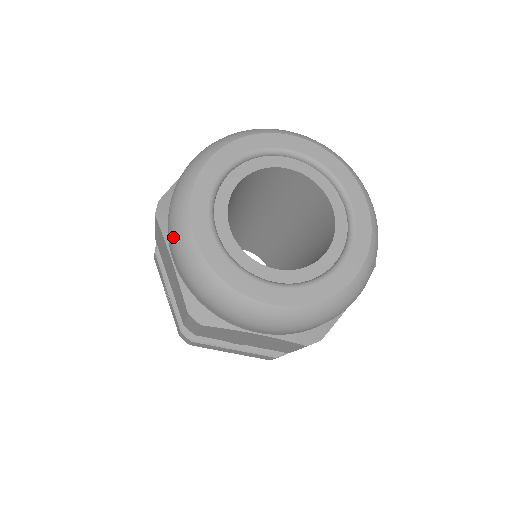
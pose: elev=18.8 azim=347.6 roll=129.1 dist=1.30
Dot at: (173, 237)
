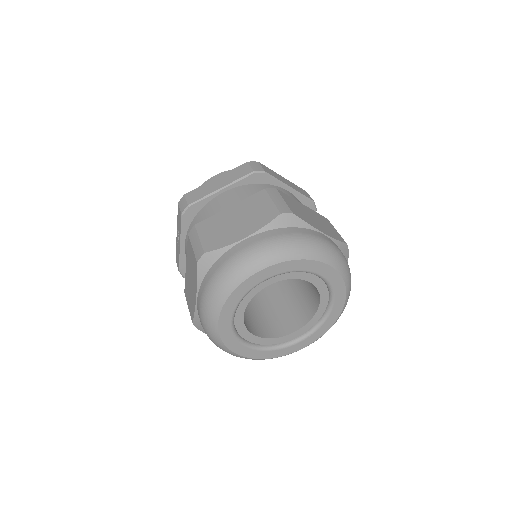
Dot at: (204, 305)
